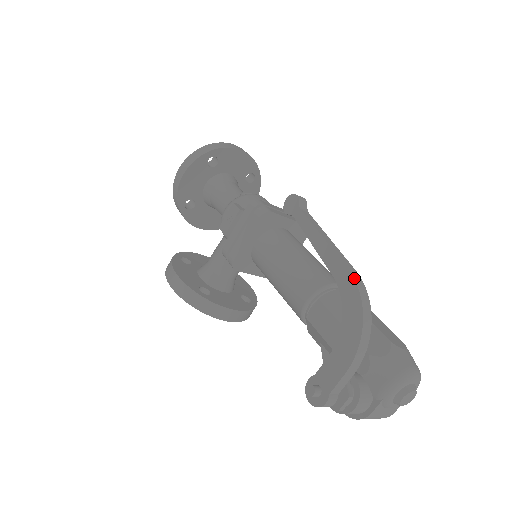
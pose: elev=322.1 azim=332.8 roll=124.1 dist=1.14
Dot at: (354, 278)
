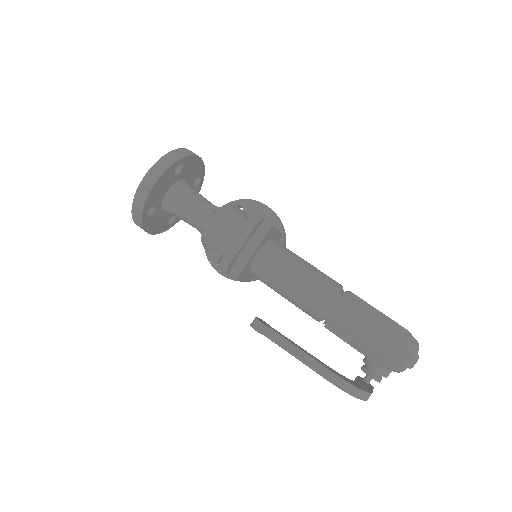
Dot at: occluded
